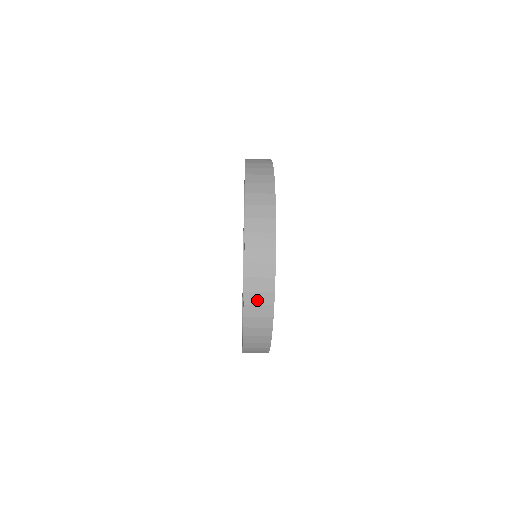
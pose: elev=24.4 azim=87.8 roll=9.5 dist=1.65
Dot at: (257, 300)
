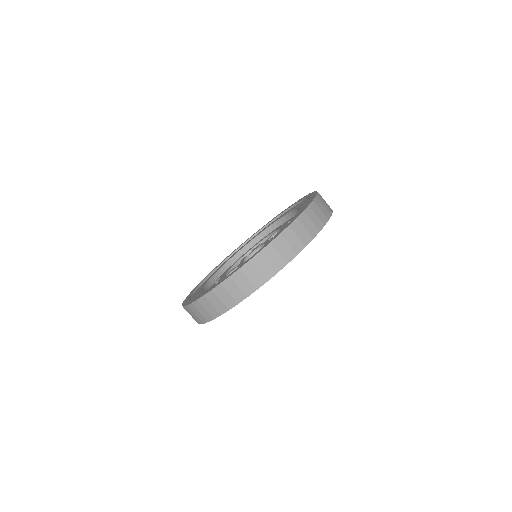
Dot at: occluded
